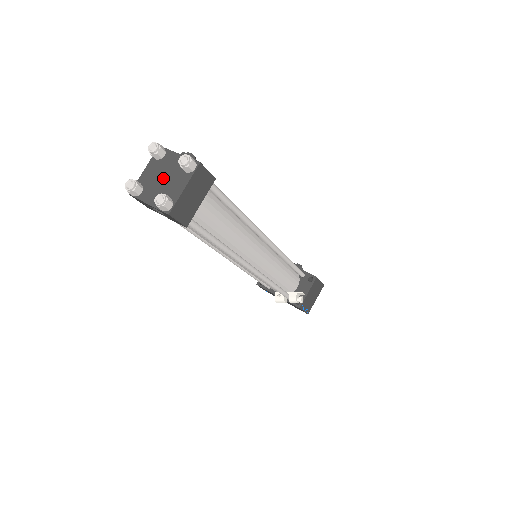
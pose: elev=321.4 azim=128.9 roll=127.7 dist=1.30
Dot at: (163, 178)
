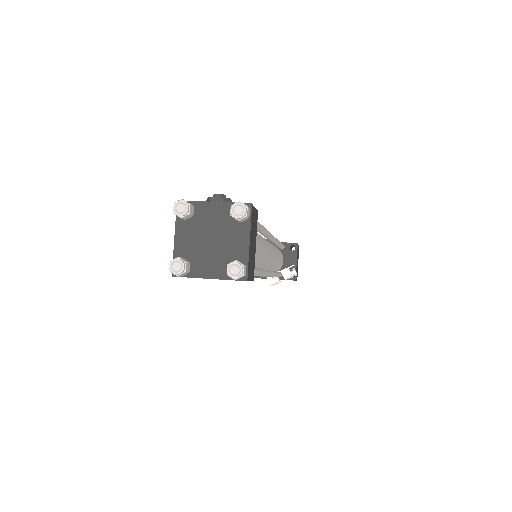
Dot at: (210, 240)
